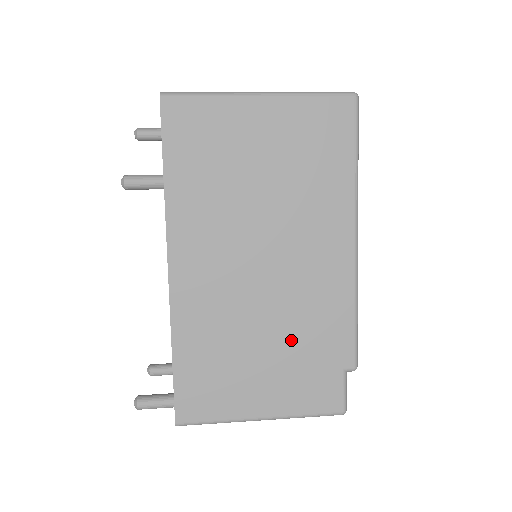
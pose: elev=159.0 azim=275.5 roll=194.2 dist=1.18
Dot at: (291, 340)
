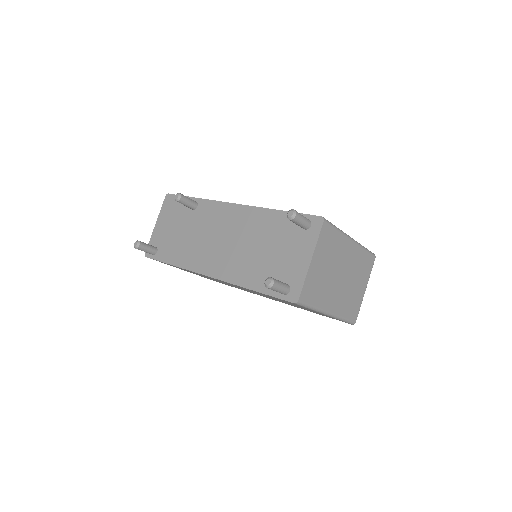
Dot at: occluded
